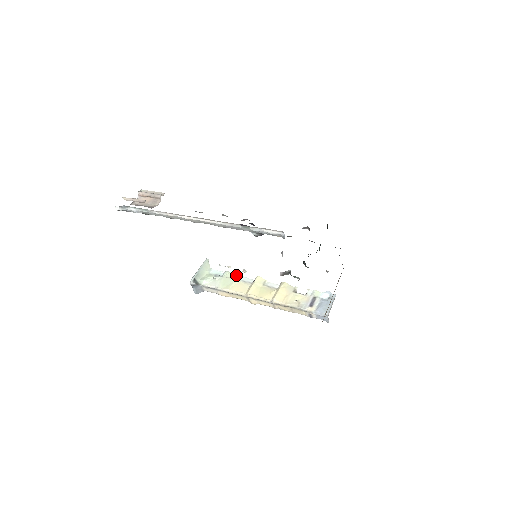
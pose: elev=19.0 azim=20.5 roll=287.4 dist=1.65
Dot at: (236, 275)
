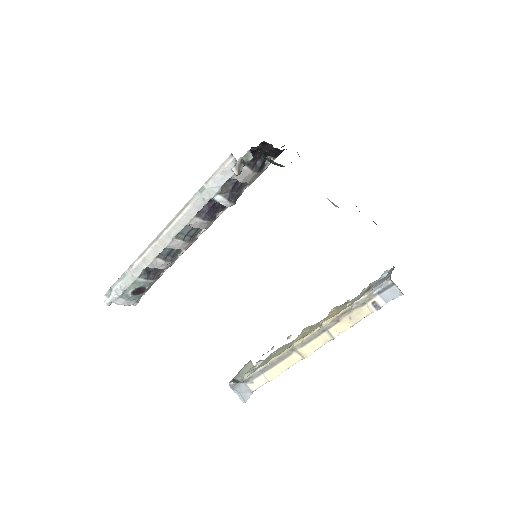
Dot at: (281, 347)
